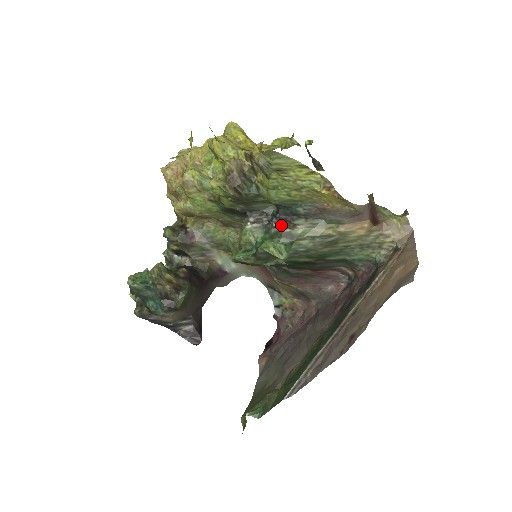
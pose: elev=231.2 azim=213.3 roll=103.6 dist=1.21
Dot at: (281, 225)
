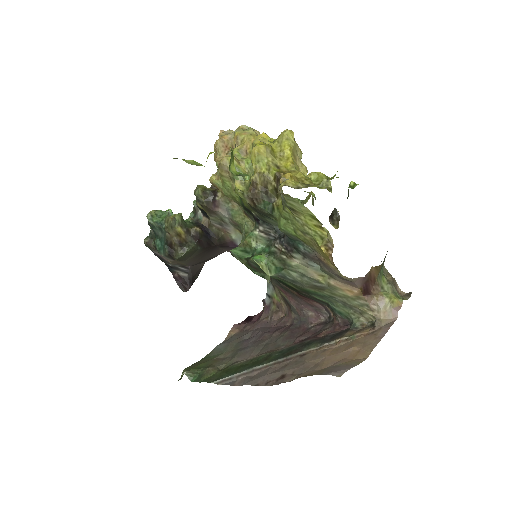
Dot at: (281, 249)
